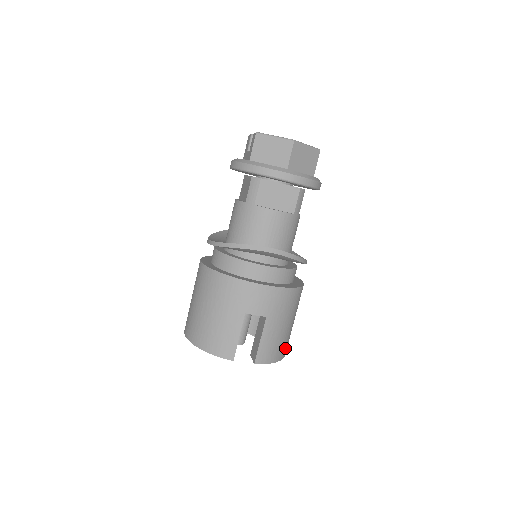
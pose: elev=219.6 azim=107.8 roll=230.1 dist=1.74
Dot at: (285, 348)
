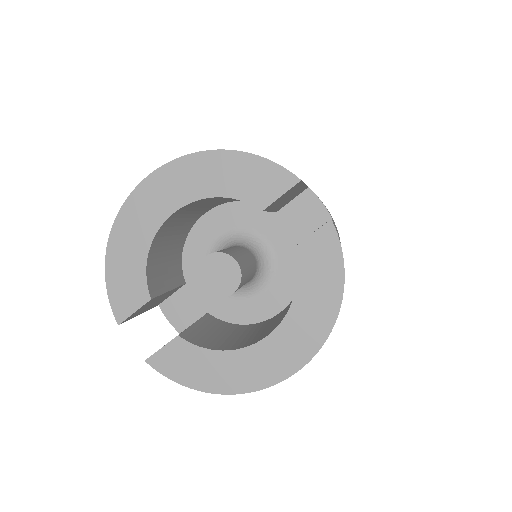
Dot at: occluded
